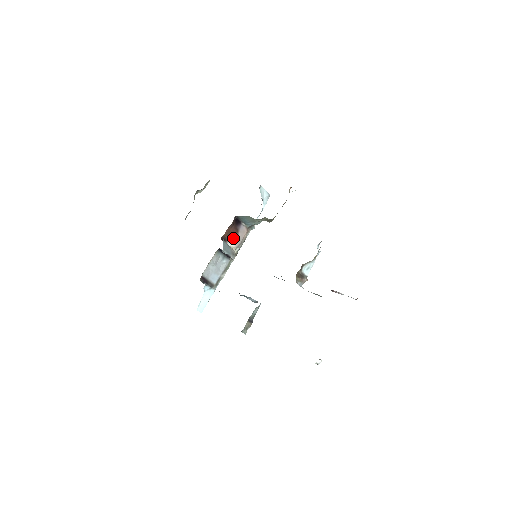
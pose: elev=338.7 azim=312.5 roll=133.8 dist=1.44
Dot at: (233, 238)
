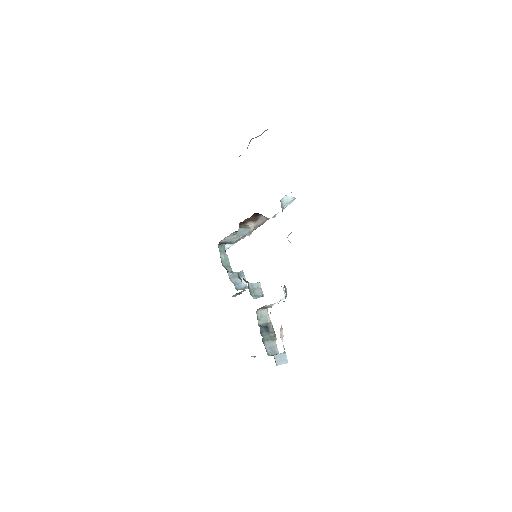
Dot at: (252, 222)
